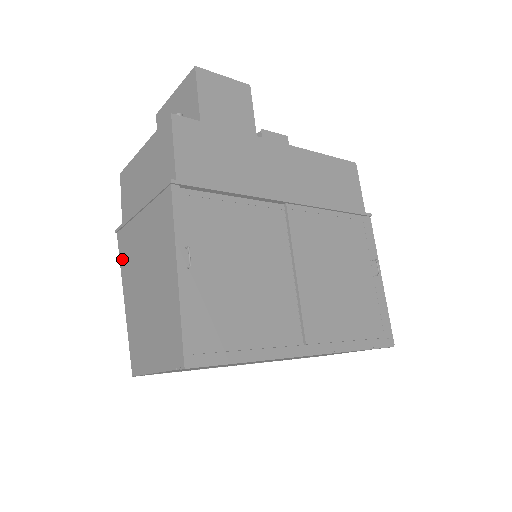
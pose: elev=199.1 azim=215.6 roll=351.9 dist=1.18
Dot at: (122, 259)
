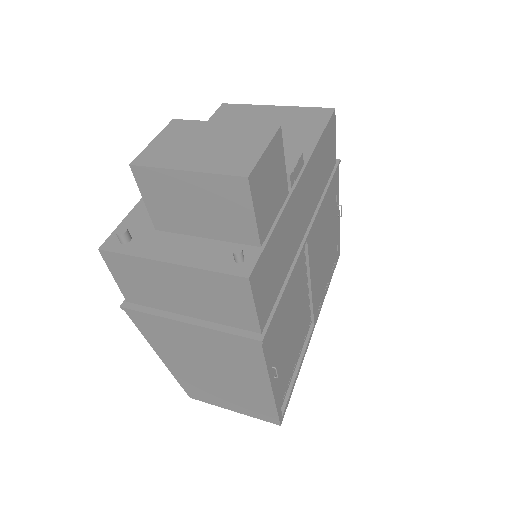
Dot at: (146, 333)
